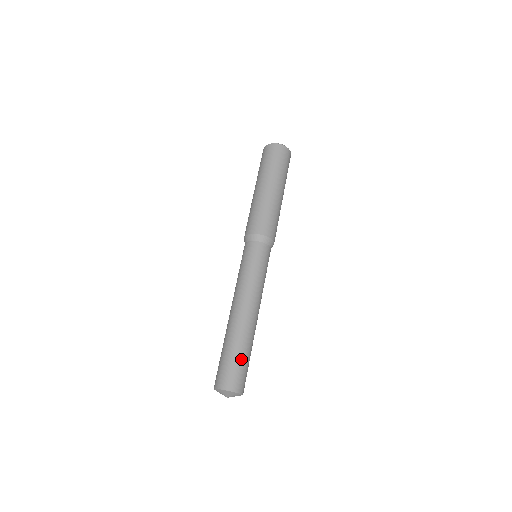
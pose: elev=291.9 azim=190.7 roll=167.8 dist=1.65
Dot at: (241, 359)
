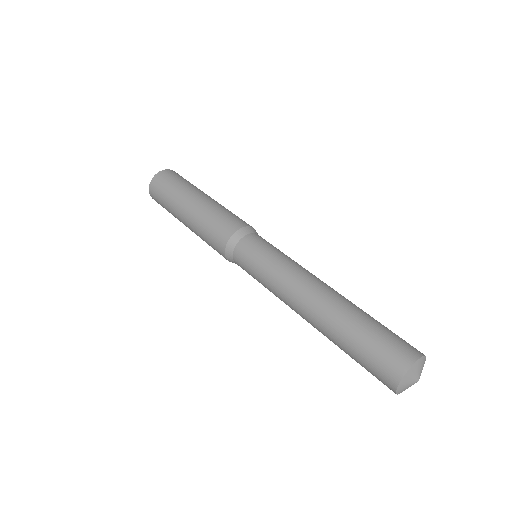
Dot at: (373, 330)
